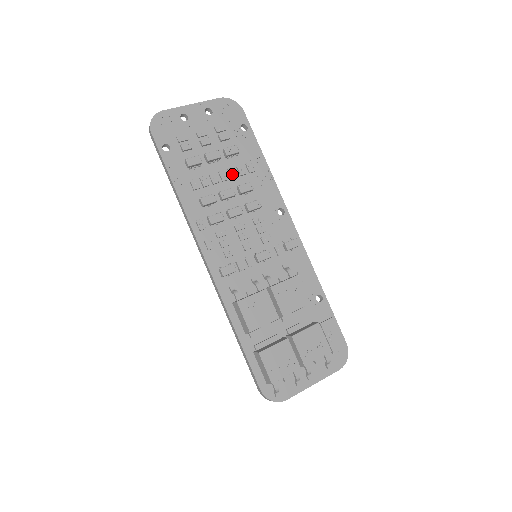
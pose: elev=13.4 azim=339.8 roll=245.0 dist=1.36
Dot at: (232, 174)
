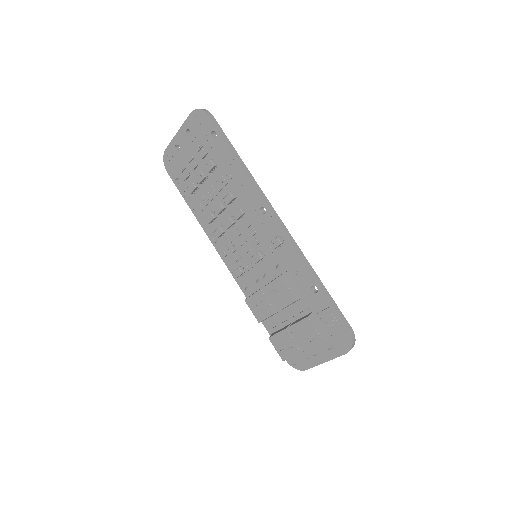
Dot at: (218, 188)
